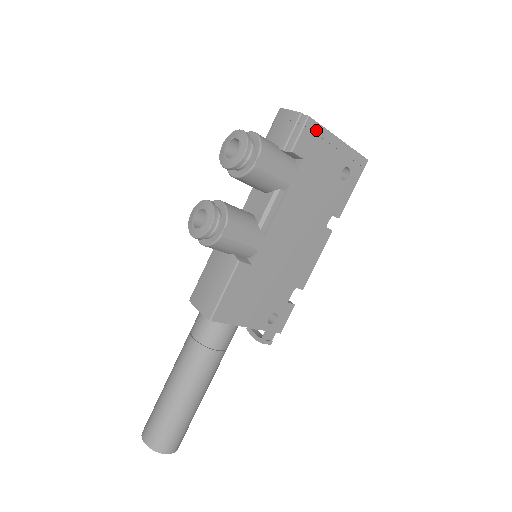
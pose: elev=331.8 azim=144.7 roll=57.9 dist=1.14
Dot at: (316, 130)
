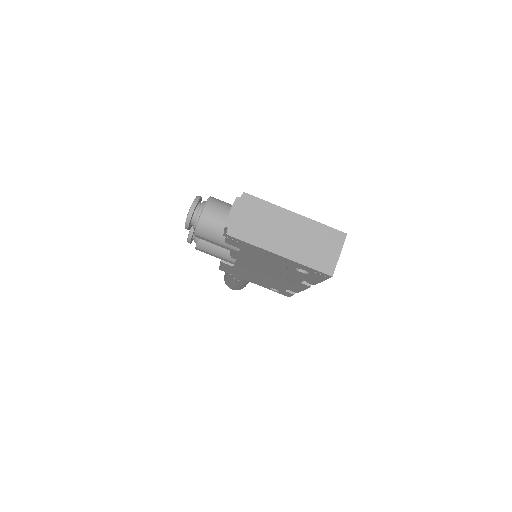
Dot at: (243, 242)
